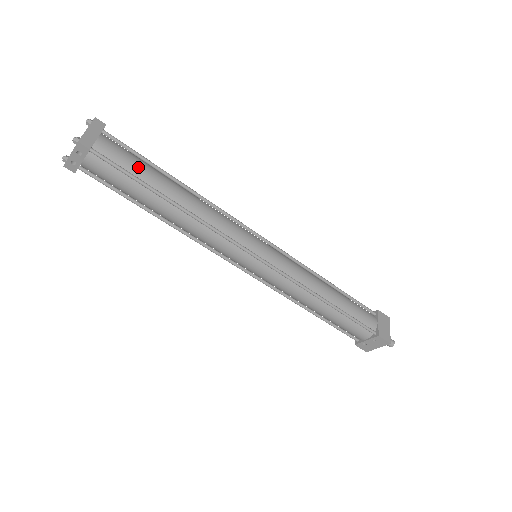
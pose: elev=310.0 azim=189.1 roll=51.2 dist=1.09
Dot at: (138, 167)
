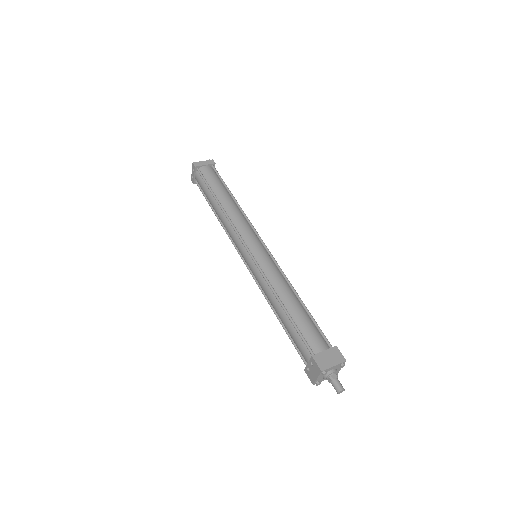
Dot at: (214, 182)
